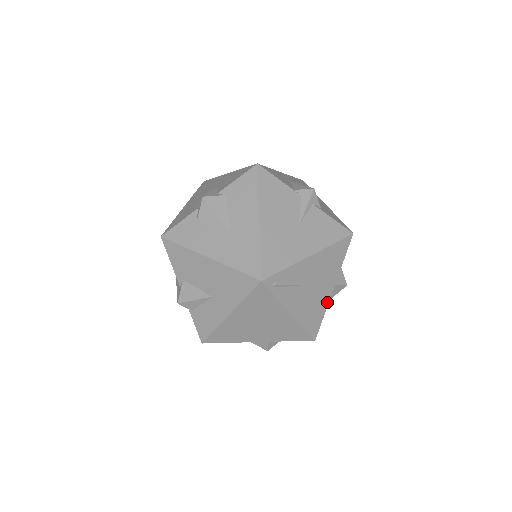
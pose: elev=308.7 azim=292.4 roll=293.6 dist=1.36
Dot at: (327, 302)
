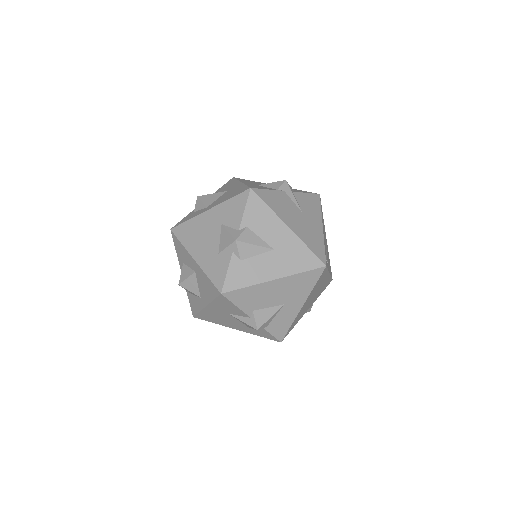
Dot at: occluded
